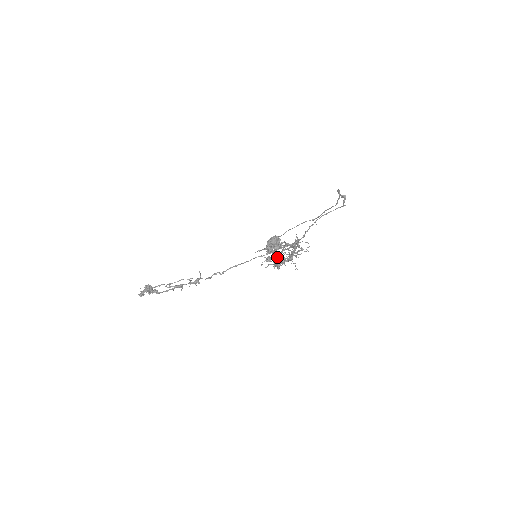
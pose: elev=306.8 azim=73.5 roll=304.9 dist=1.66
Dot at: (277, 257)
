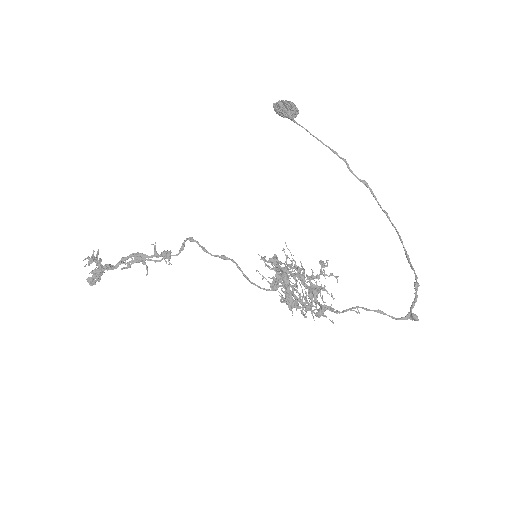
Dot at: (287, 256)
